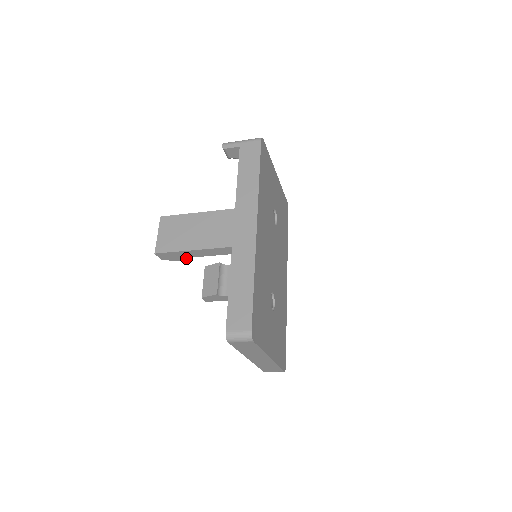
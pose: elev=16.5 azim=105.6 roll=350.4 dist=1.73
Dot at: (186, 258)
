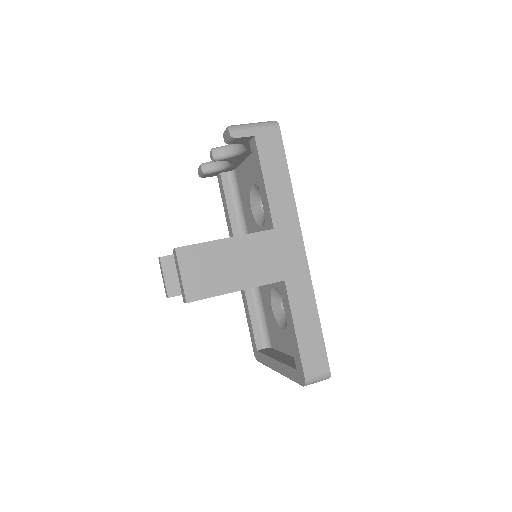
Dot at: occluded
